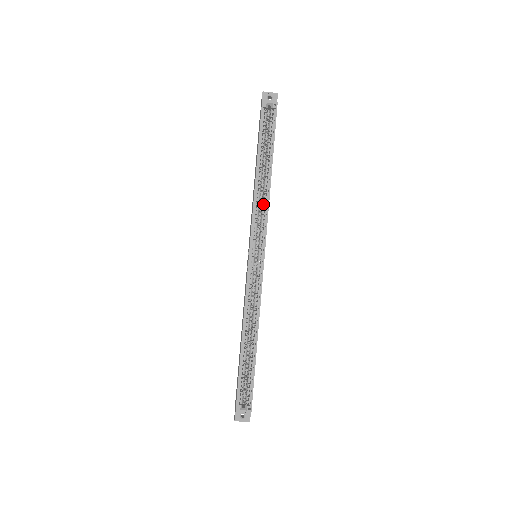
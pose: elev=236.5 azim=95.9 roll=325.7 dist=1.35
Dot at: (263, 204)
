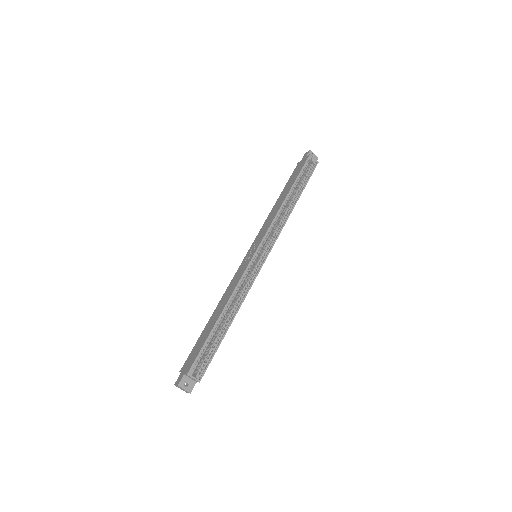
Dot at: (281, 220)
